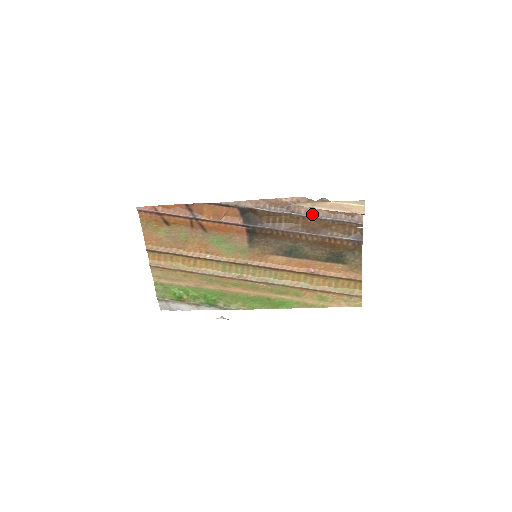
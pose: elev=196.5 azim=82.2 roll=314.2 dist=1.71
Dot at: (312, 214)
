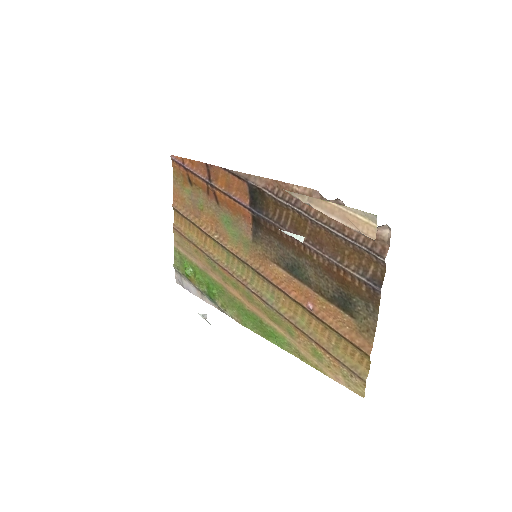
Dot at: (322, 220)
